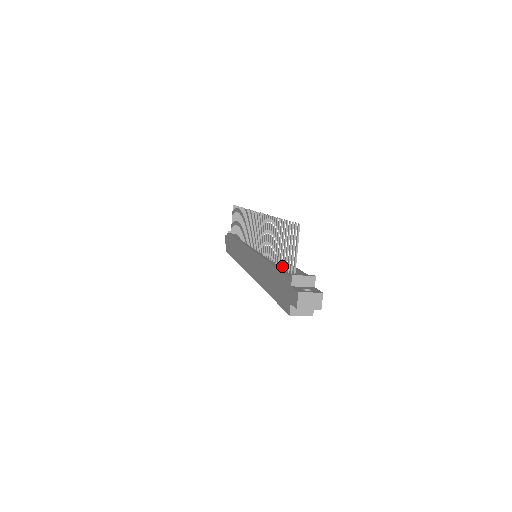
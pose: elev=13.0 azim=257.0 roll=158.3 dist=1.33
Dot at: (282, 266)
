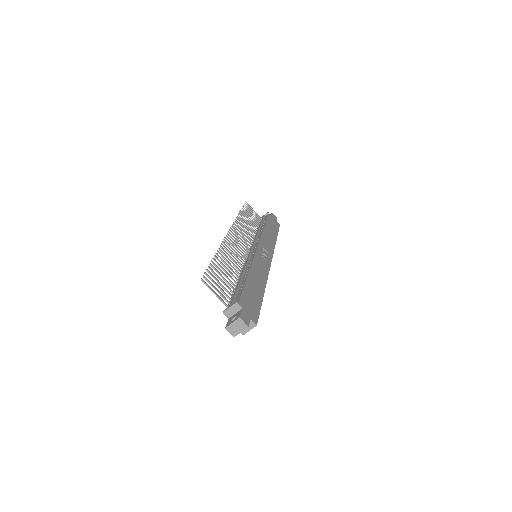
Dot at: (232, 293)
